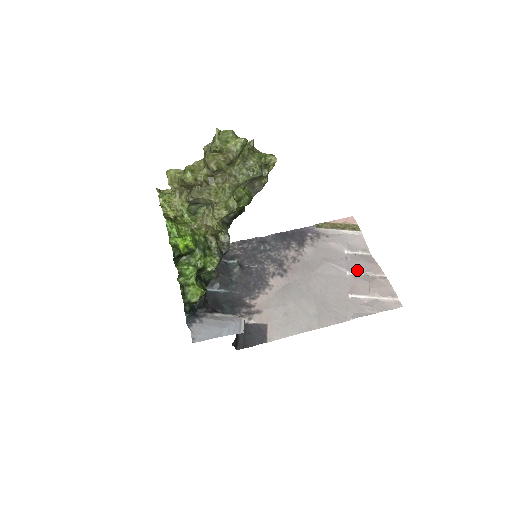
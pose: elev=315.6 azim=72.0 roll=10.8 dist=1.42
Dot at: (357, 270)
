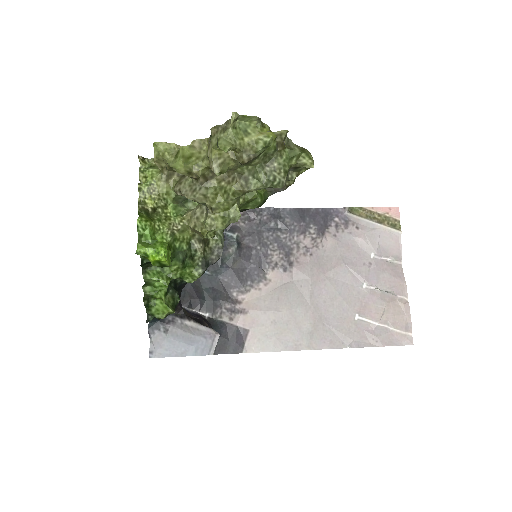
Dot at: (377, 285)
